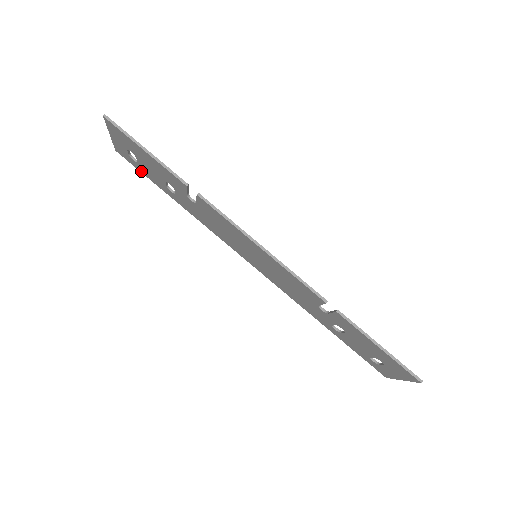
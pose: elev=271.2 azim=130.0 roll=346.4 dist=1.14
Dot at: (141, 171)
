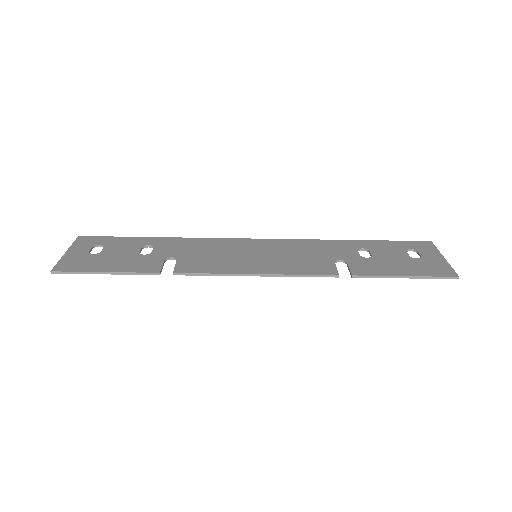
Dot at: (112, 240)
